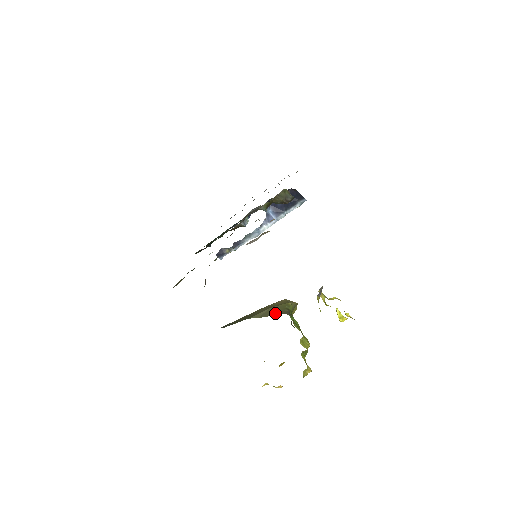
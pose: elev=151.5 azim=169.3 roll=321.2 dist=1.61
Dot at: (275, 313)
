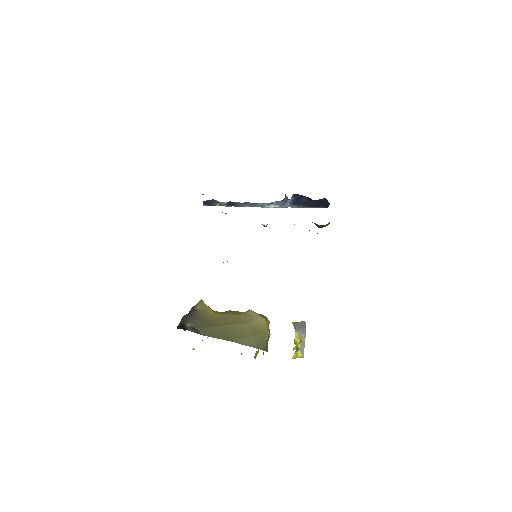
Dot at: (257, 346)
